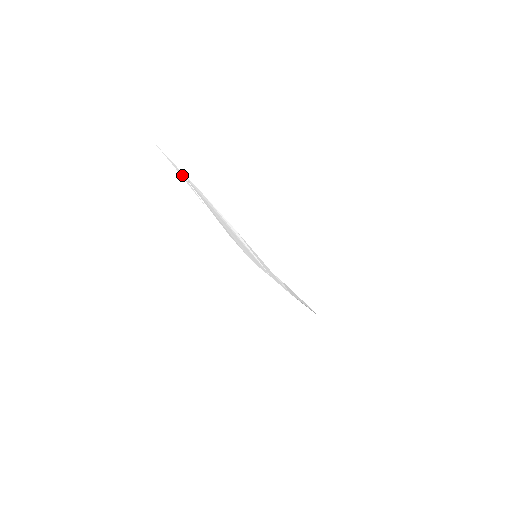
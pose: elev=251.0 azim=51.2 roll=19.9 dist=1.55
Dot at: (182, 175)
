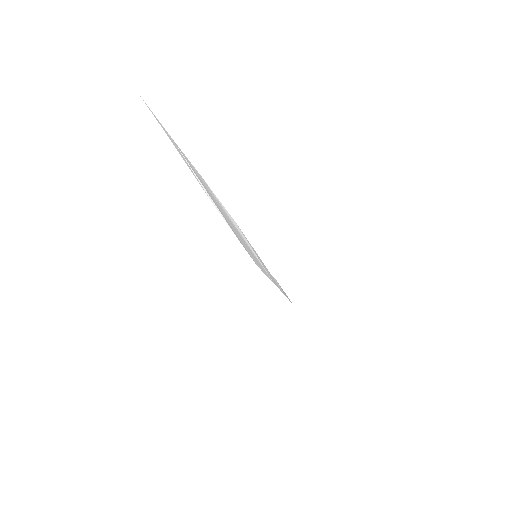
Dot at: (177, 149)
